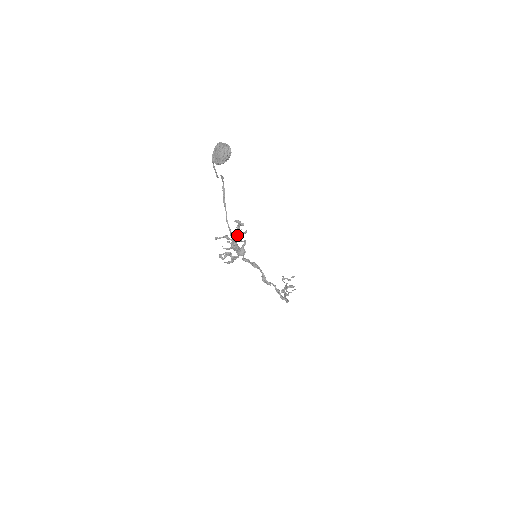
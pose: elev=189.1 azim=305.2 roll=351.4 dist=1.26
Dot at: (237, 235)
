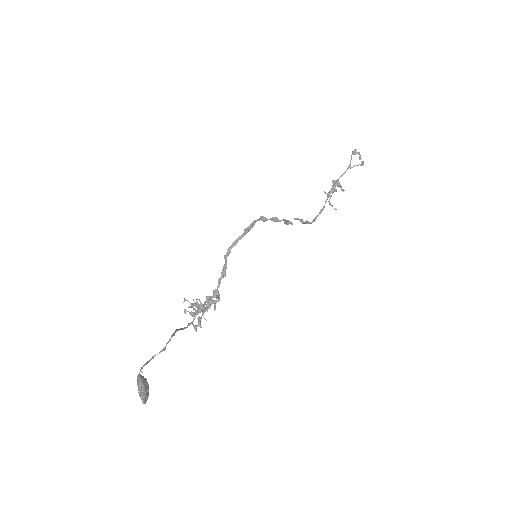
Dot at: (204, 309)
